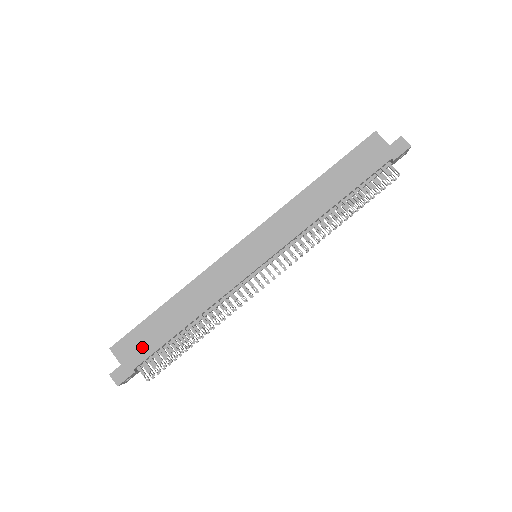
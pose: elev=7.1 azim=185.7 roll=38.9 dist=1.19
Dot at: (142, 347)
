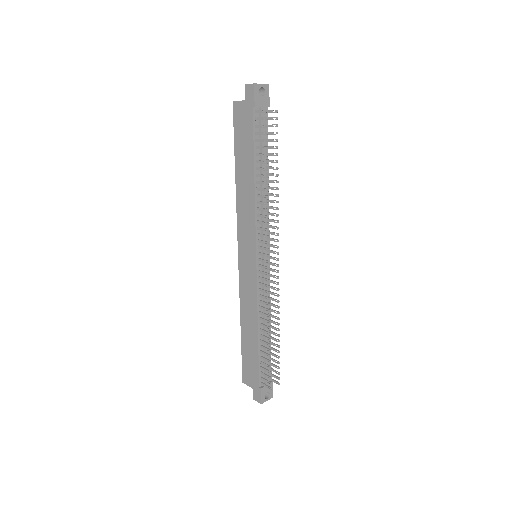
Dot at: (252, 369)
